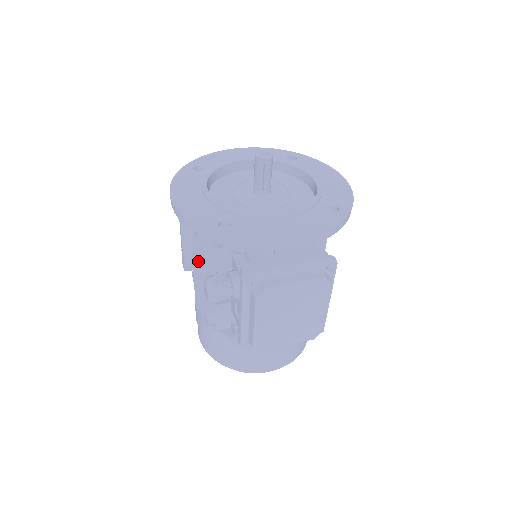
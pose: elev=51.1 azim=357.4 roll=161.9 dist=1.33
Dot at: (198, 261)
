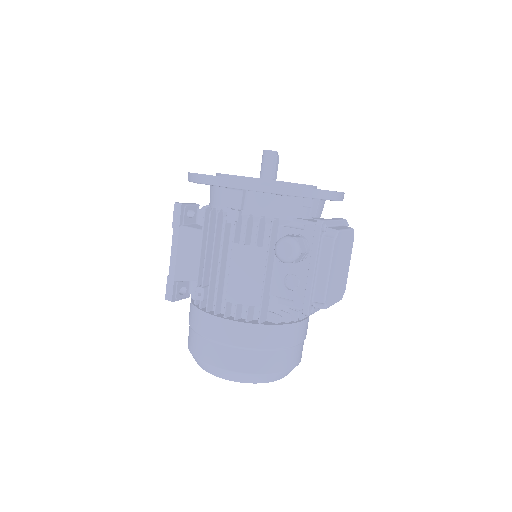
Dot at: (243, 245)
